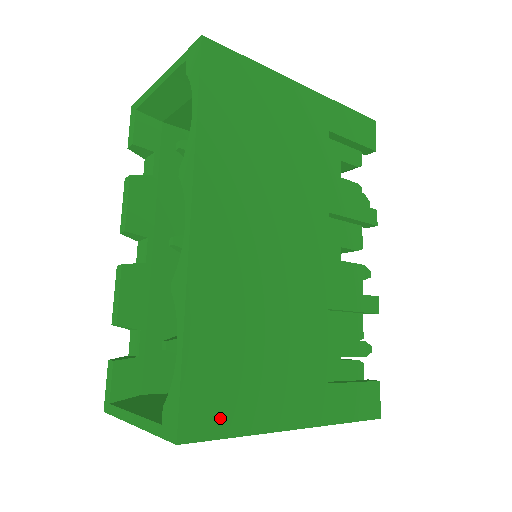
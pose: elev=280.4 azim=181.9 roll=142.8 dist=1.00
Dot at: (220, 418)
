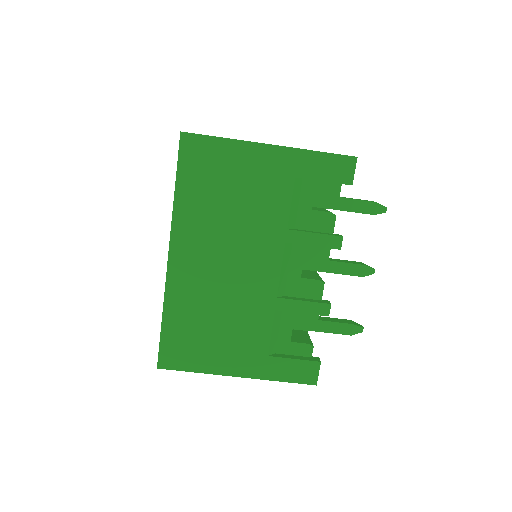
Dot at: (183, 361)
